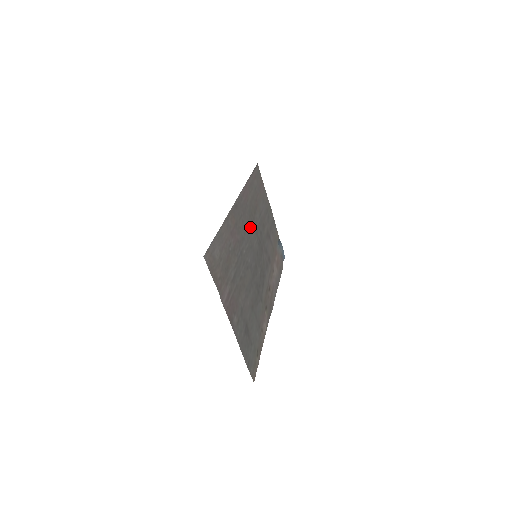
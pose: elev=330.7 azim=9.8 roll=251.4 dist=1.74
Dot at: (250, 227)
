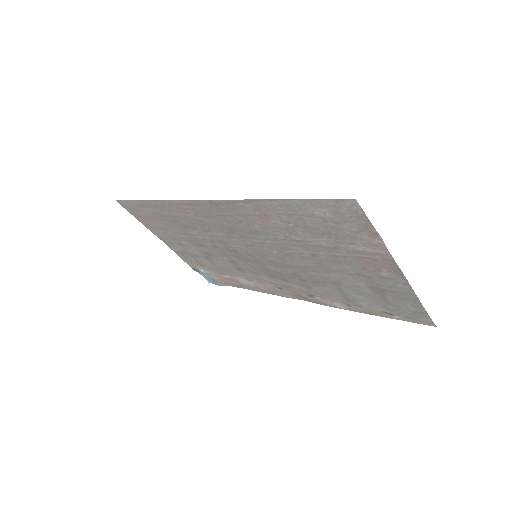
Dot at: (223, 232)
